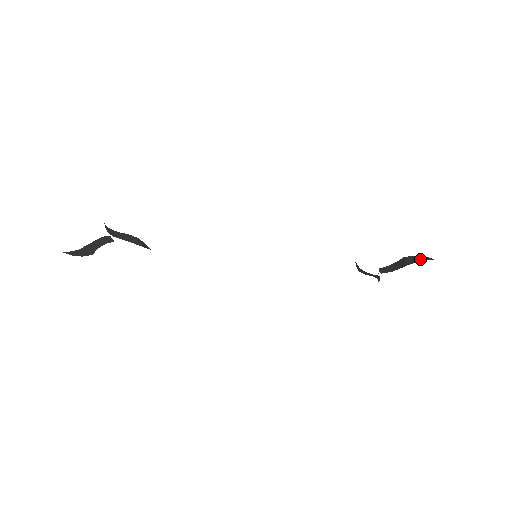
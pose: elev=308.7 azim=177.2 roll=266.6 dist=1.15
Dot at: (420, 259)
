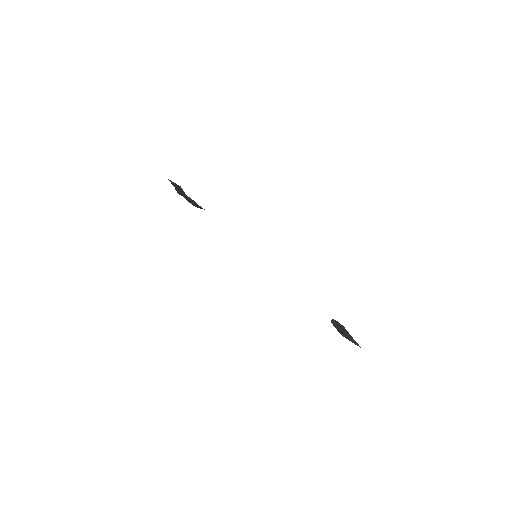
Dot at: occluded
